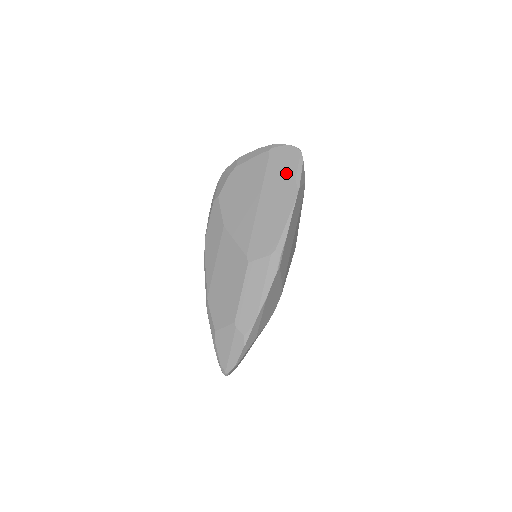
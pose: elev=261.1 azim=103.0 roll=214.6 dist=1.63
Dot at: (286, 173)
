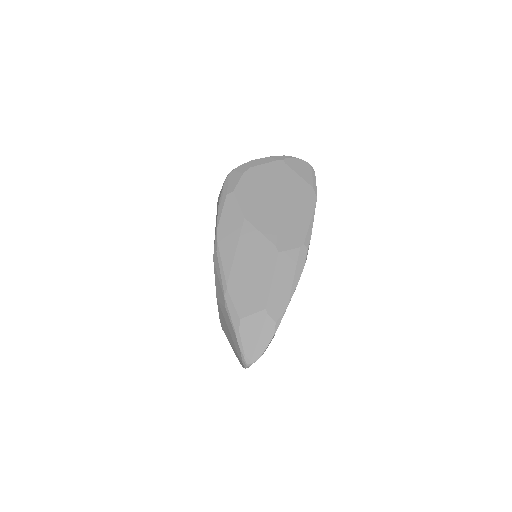
Dot at: (304, 181)
